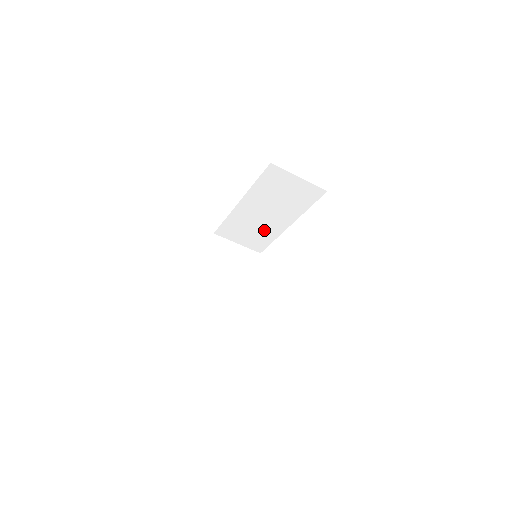
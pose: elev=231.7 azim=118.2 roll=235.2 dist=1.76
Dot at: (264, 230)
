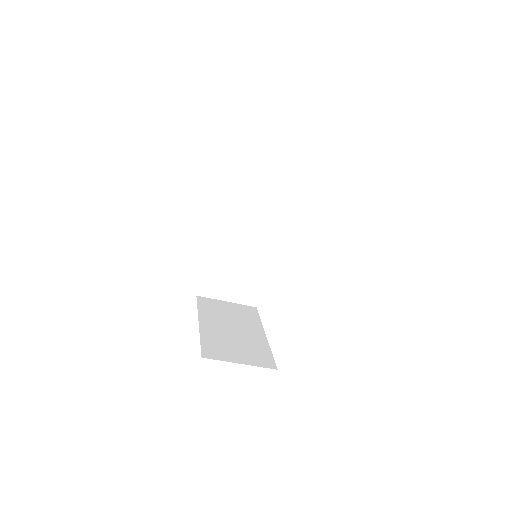
Dot at: (252, 263)
